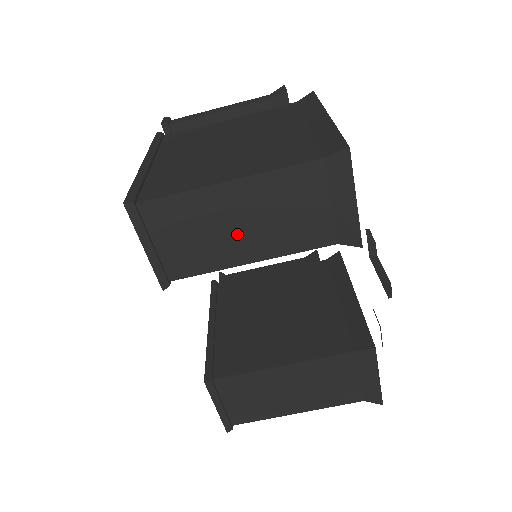
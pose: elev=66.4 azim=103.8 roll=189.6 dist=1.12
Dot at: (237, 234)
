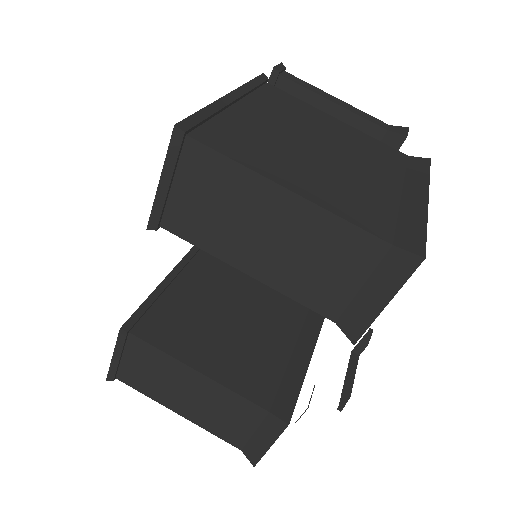
Dot at: (255, 240)
